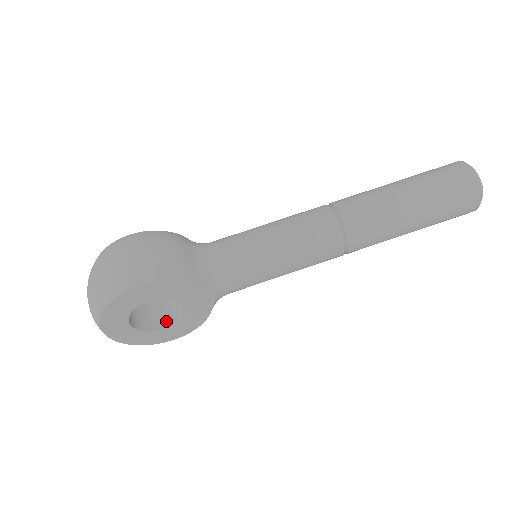
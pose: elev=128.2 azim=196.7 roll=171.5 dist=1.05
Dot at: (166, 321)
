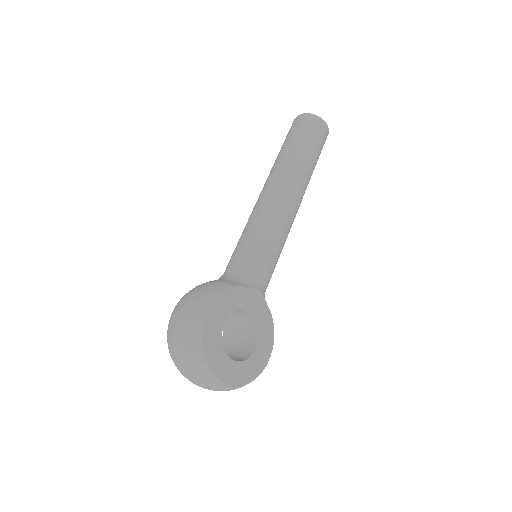
Dot at: (251, 346)
